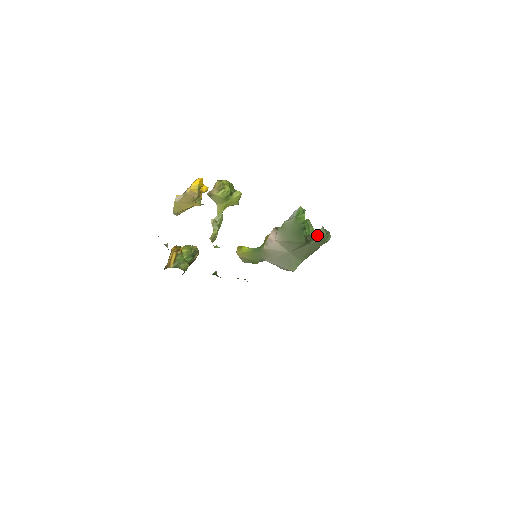
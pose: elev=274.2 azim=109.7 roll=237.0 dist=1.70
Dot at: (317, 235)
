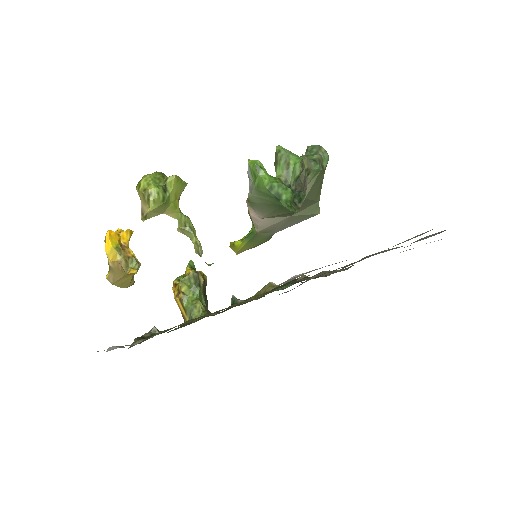
Dot at: (304, 178)
